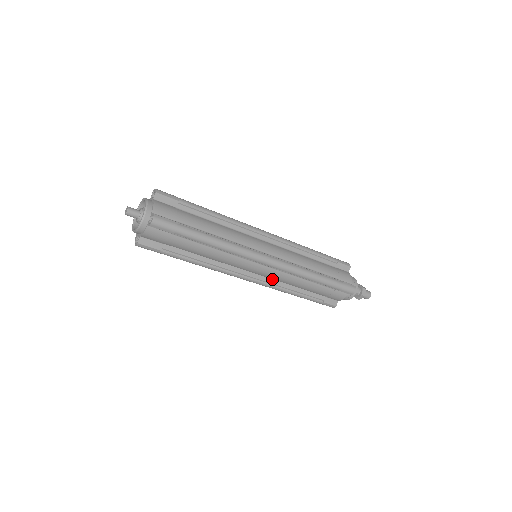
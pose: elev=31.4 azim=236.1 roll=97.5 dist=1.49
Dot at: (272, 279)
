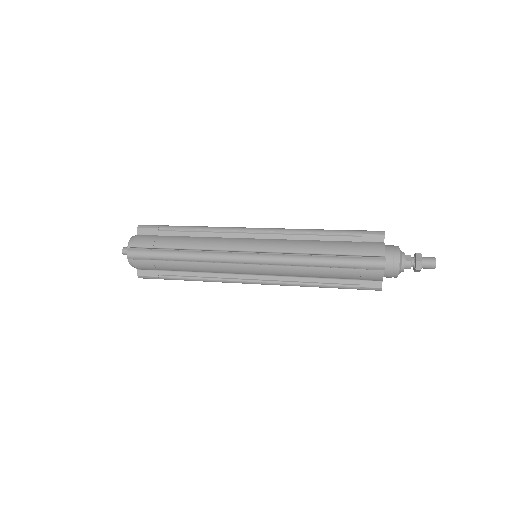
Dot at: occluded
